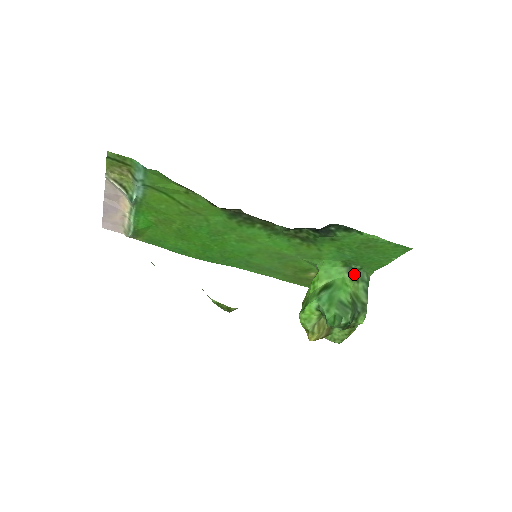
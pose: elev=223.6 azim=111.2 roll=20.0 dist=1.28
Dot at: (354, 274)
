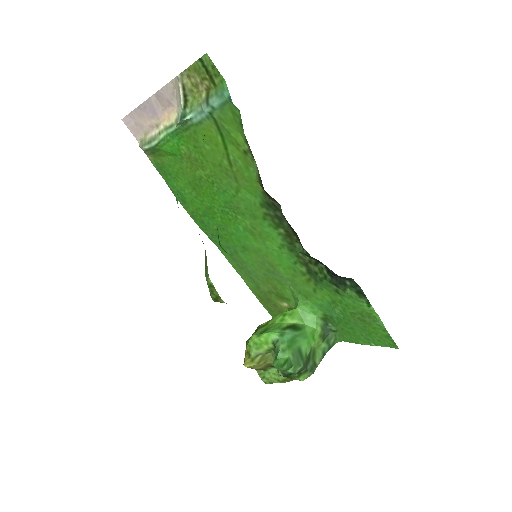
Dot at: (325, 332)
